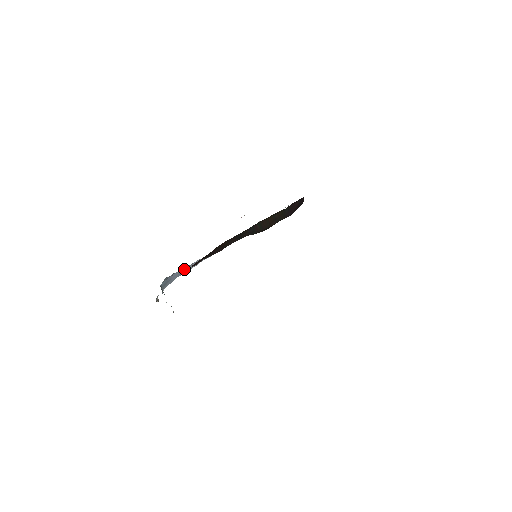
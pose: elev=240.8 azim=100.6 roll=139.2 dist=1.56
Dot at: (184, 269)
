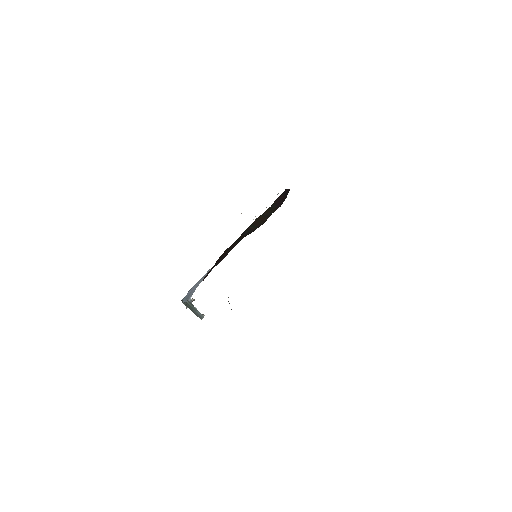
Dot at: (199, 281)
